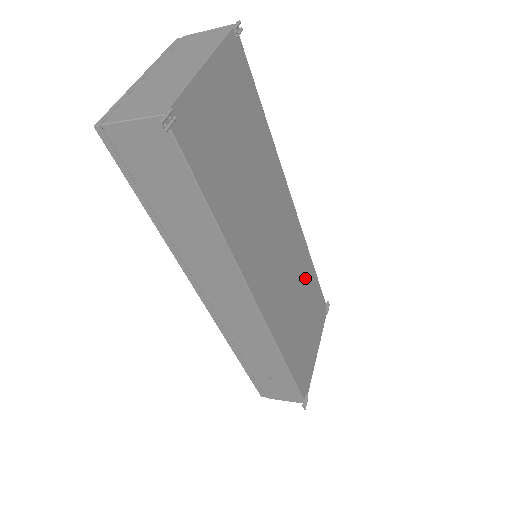
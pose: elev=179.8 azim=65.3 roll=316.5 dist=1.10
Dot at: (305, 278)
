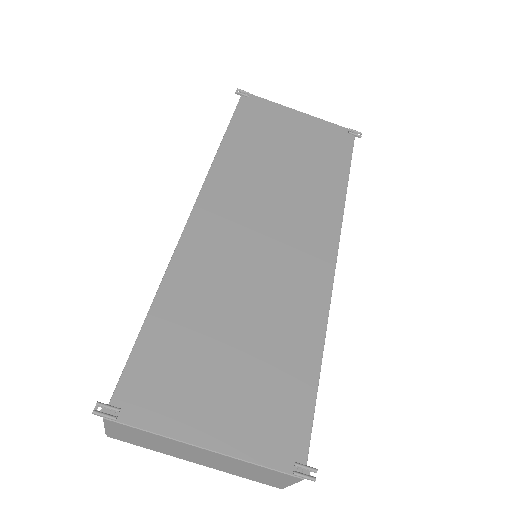
Dot at: (287, 329)
